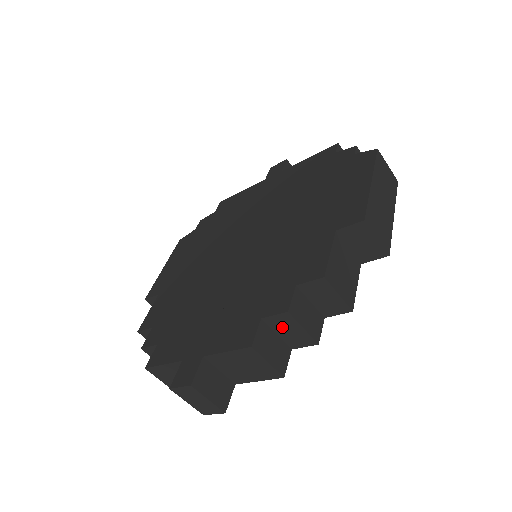
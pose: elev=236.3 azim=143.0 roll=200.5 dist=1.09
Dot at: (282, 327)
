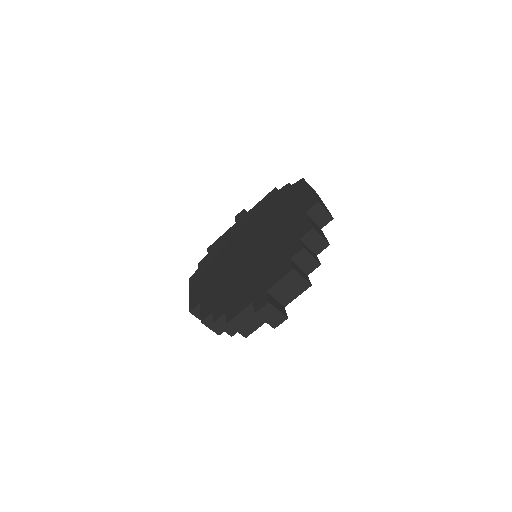
Dot at: (301, 260)
